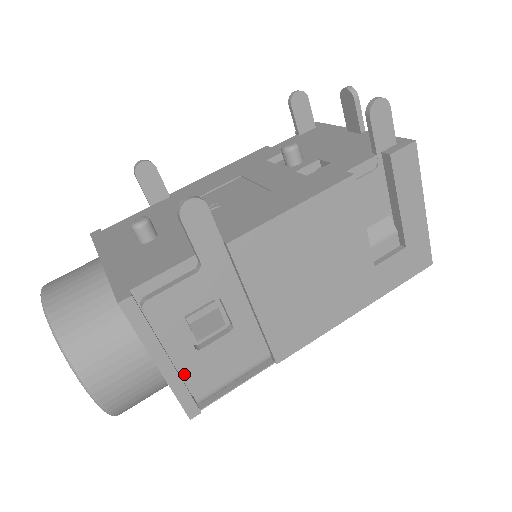
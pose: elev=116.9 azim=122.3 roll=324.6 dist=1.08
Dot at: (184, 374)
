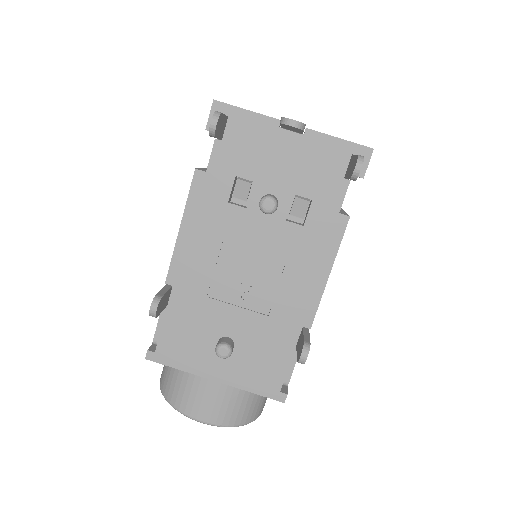
Dot at: occluded
